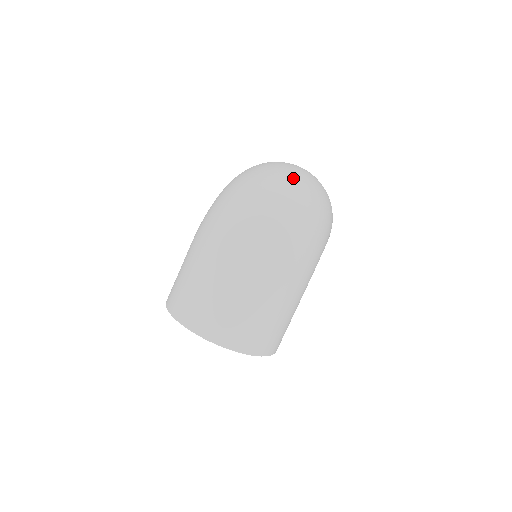
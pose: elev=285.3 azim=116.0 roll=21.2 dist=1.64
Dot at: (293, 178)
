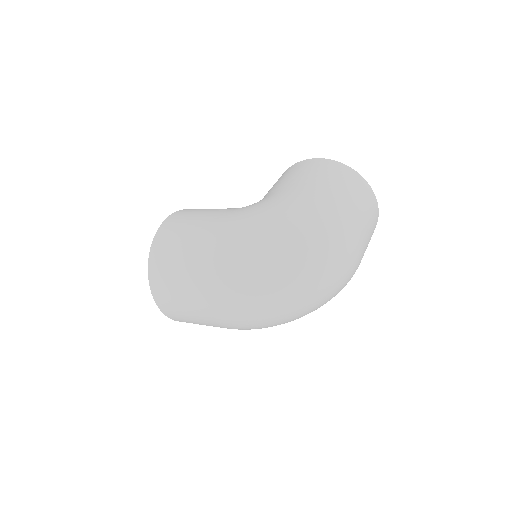
Dot at: (328, 282)
